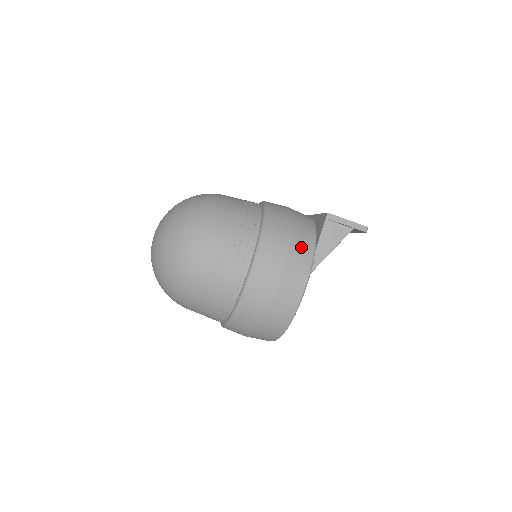
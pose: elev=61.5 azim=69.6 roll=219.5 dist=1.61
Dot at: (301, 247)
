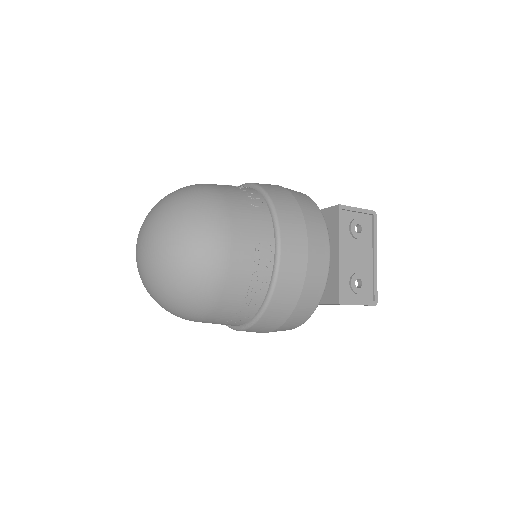
Dot at: (292, 324)
